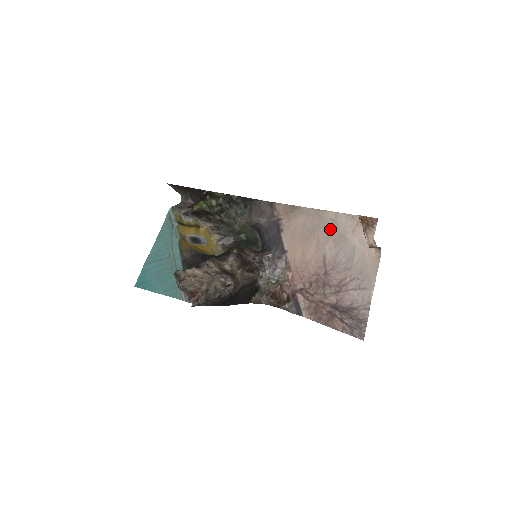
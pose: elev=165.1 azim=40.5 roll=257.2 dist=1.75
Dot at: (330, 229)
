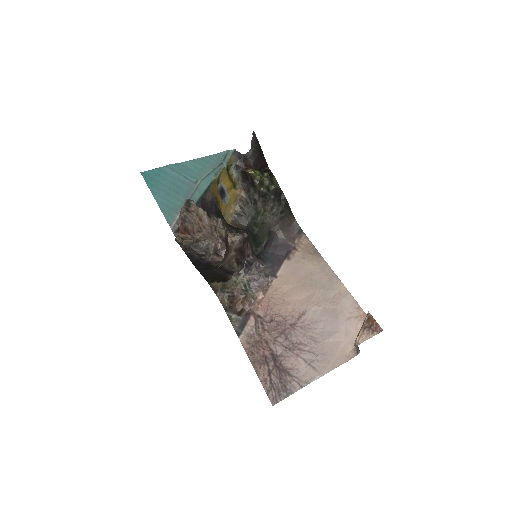
Dot at: (331, 298)
